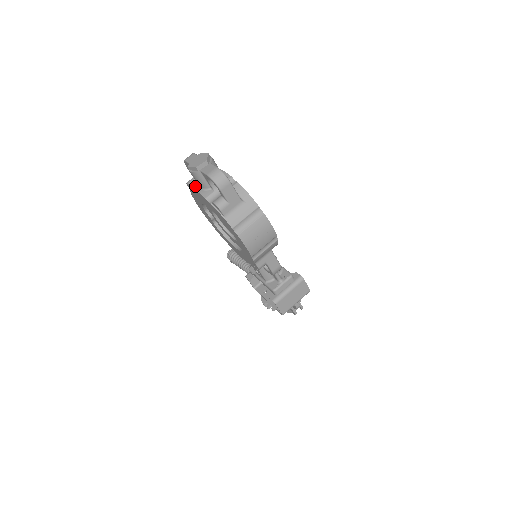
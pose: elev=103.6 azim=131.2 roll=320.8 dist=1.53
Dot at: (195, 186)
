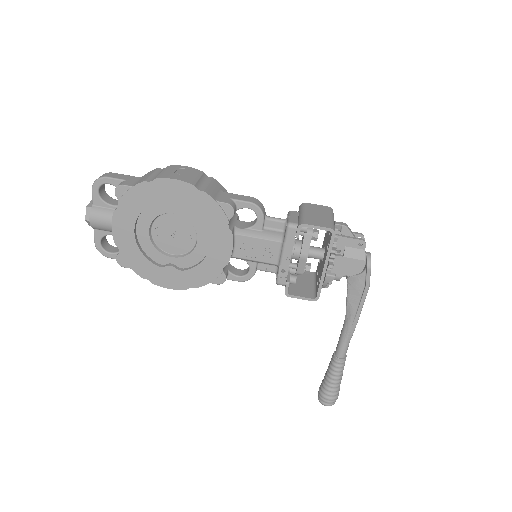
Dot at: (115, 240)
